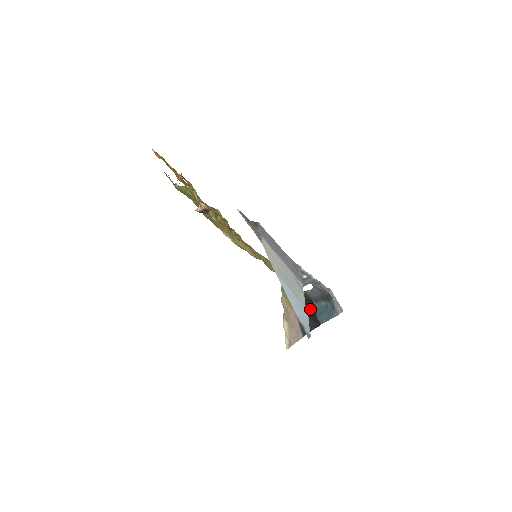
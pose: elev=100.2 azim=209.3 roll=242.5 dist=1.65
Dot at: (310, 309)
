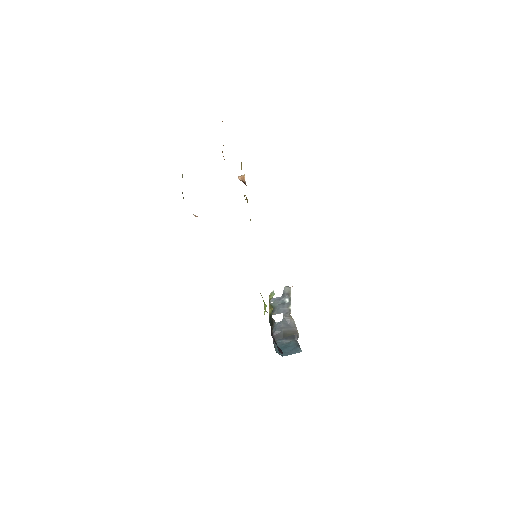
Dot at: (274, 339)
